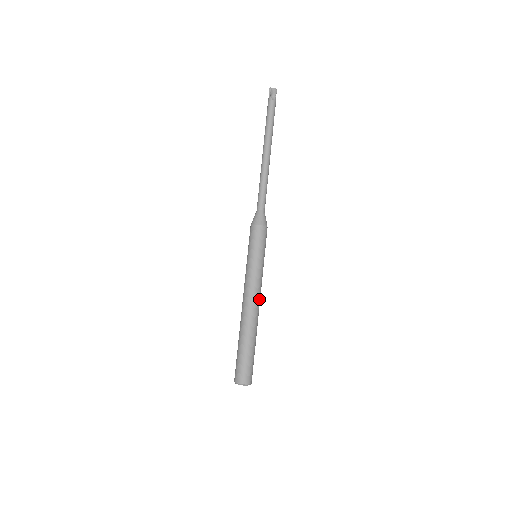
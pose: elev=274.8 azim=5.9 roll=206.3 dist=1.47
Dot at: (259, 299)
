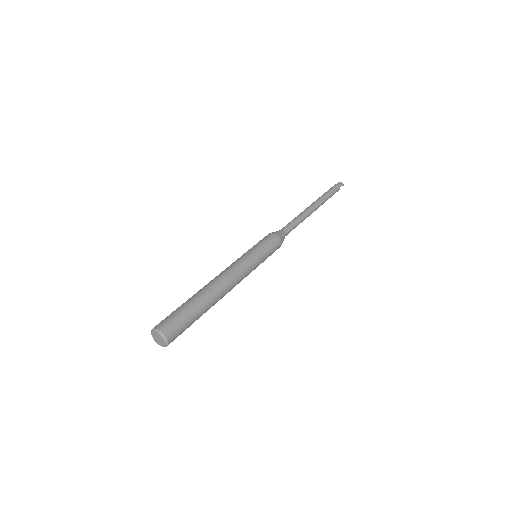
Dot at: (235, 280)
